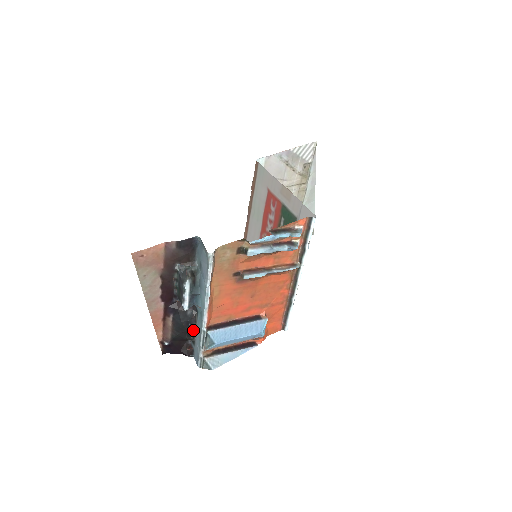
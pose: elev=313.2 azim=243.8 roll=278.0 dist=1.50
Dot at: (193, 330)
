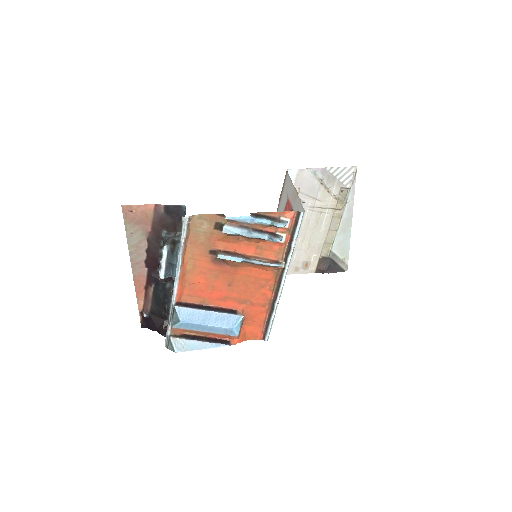
Dot at: (168, 305)
